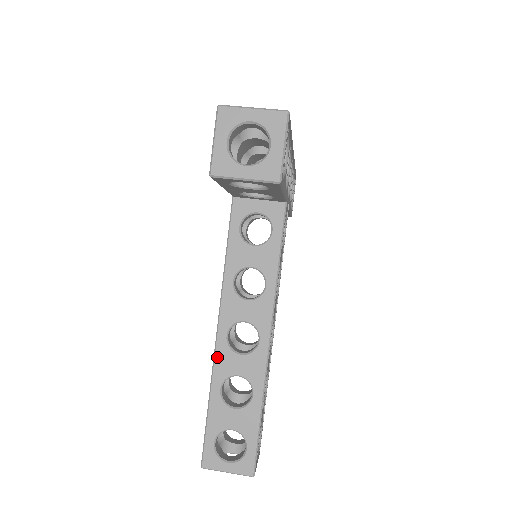
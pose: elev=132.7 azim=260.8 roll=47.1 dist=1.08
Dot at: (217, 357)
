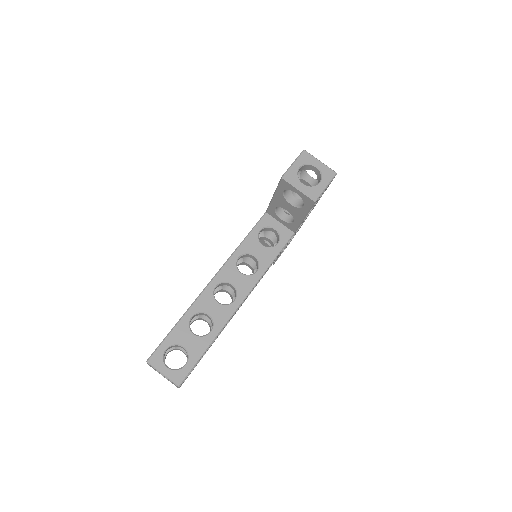
Dot at: (202, 296)
